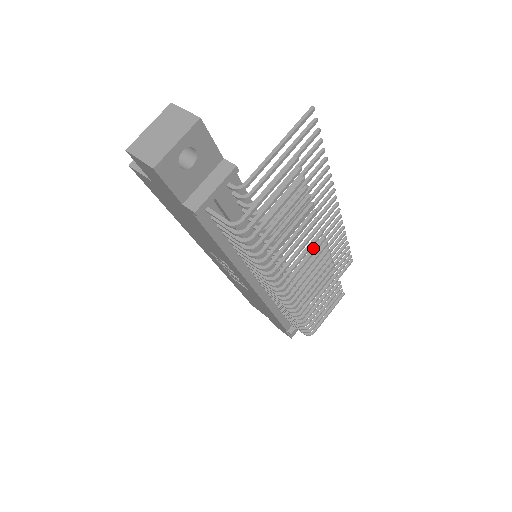
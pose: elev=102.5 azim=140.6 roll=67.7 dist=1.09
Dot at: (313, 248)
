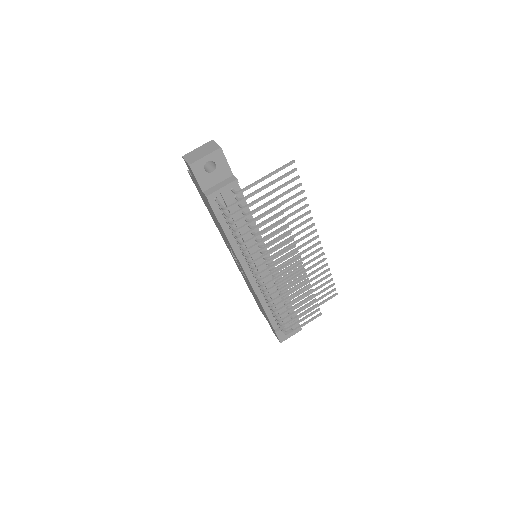
Dot at: (288, 255)
